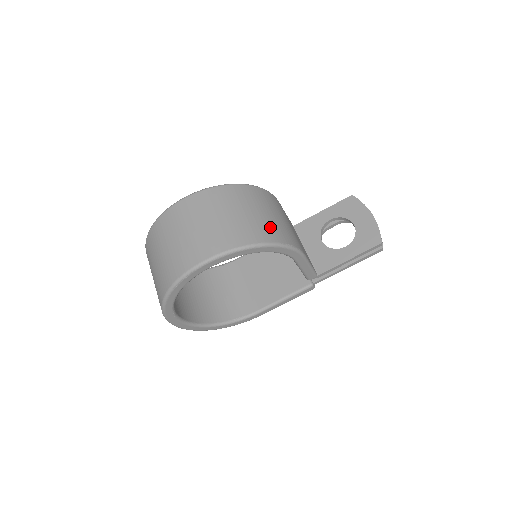
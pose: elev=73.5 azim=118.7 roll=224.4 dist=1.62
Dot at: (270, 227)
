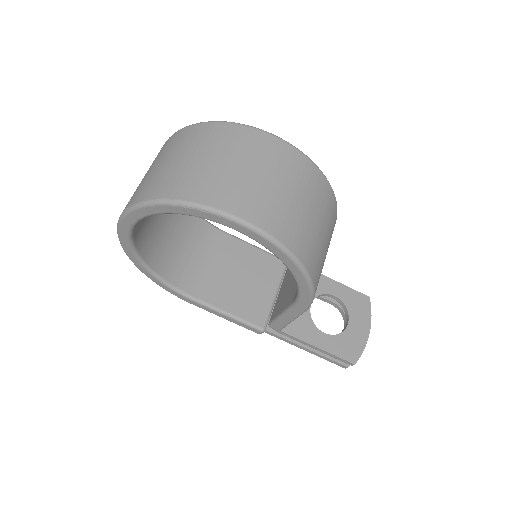
Dot at: (319, 259)
